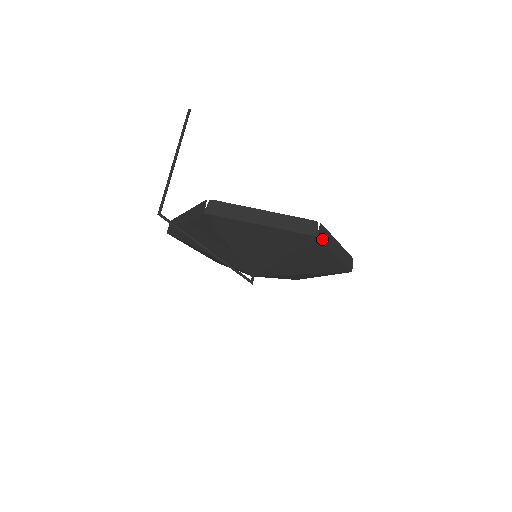
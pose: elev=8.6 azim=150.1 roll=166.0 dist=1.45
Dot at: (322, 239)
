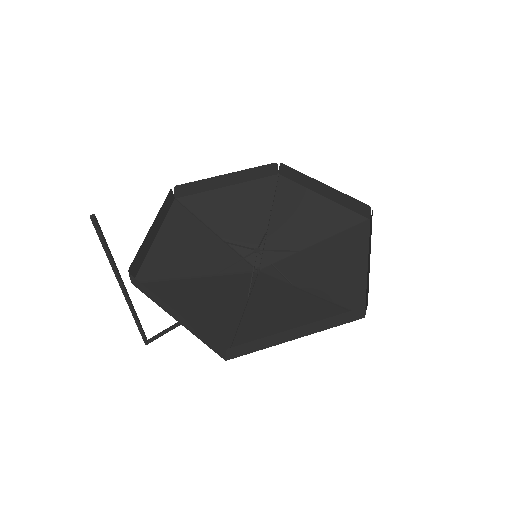
Dot at: (366, 301)
